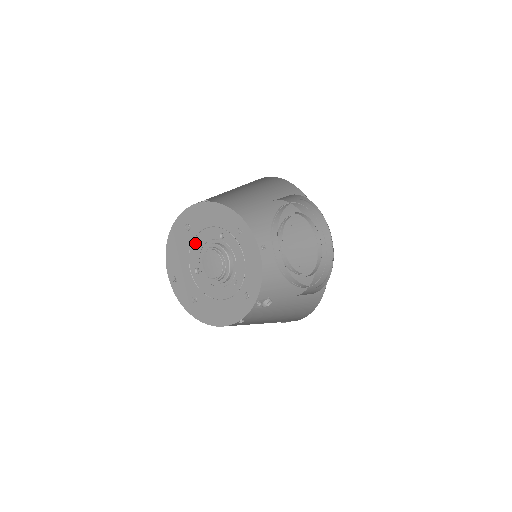
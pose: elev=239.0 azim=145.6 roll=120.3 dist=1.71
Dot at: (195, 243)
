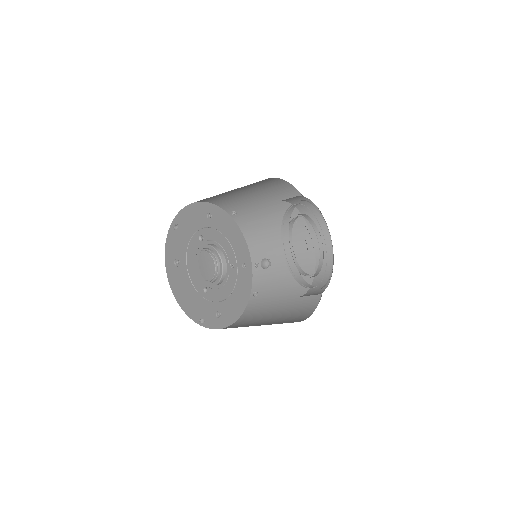
Dot at: (190, 269)
